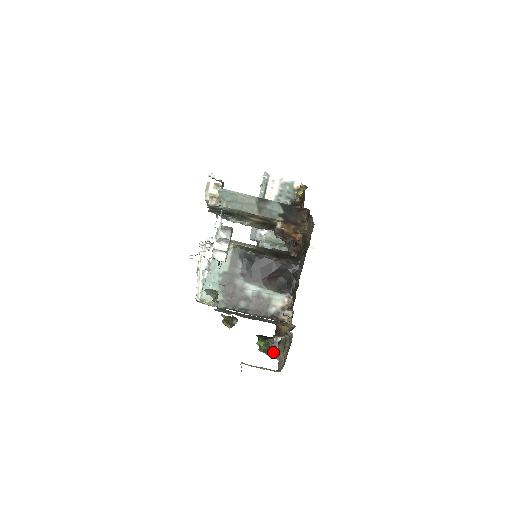
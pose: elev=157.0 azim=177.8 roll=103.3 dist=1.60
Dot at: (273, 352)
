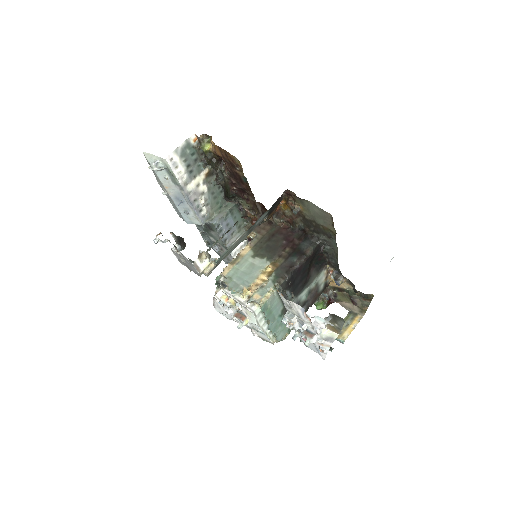
Dot at: occluded
